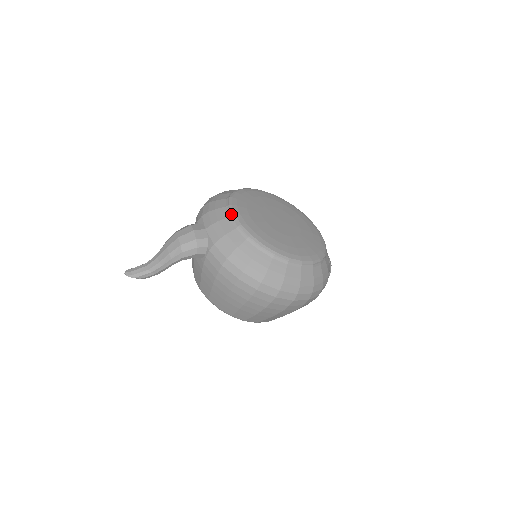
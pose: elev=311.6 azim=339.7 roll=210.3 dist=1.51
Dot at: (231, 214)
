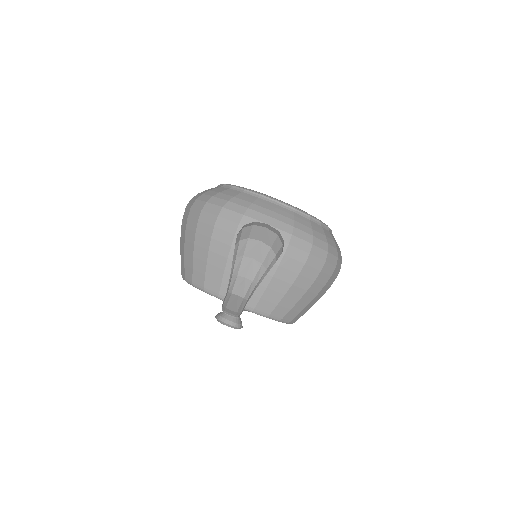
Dot at: (276, 201)
